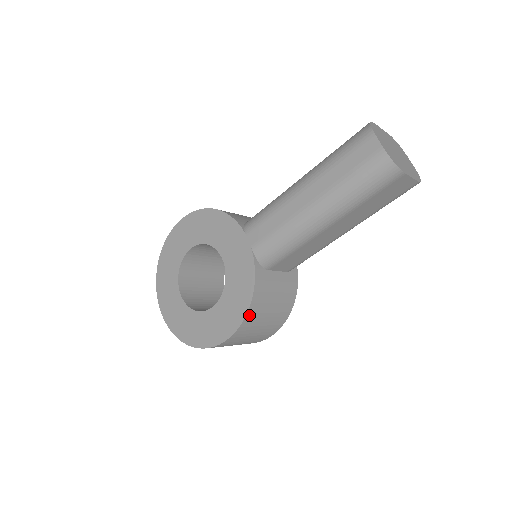
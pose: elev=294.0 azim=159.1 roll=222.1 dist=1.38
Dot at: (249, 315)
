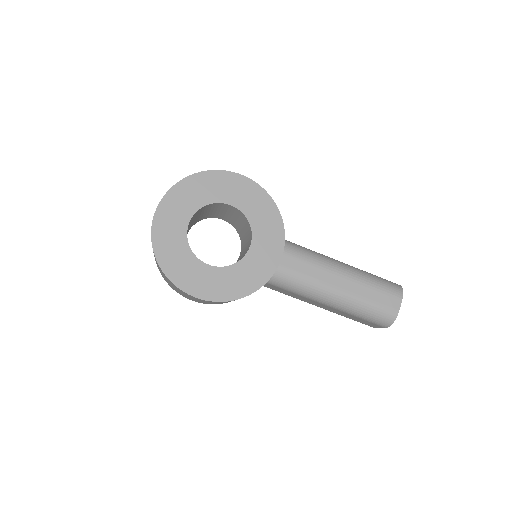
Dot at: (232, 300)
